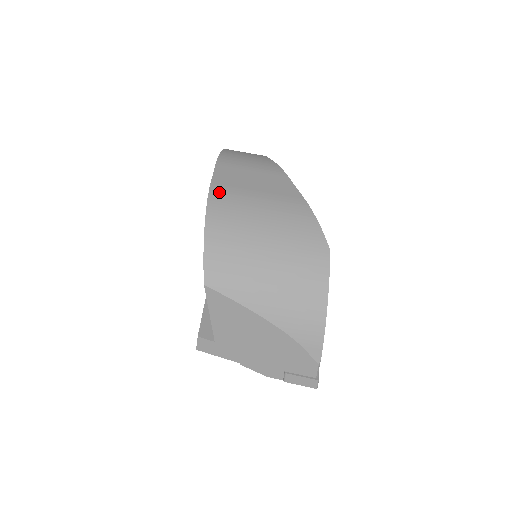
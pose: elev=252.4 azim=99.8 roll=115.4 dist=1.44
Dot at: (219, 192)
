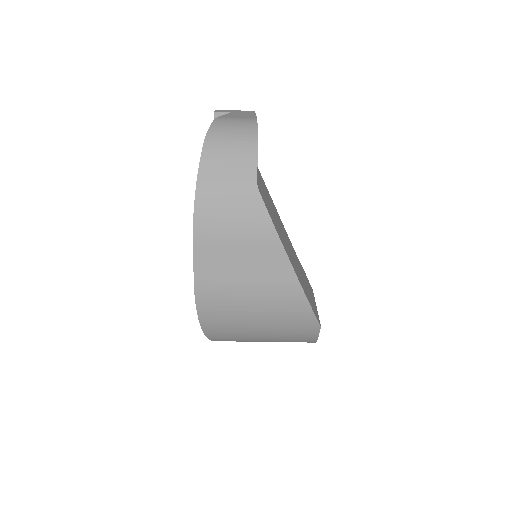
Dot at: (205, 292)
